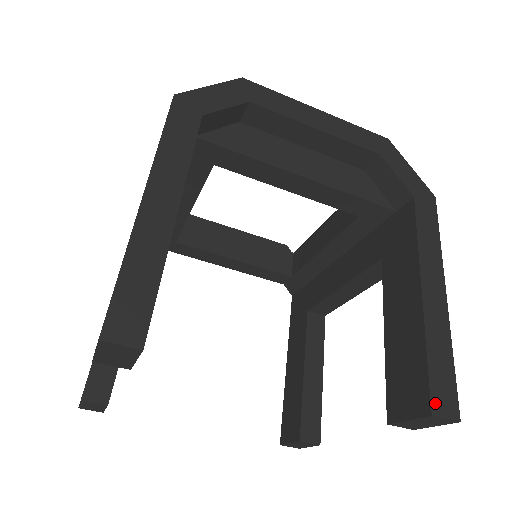
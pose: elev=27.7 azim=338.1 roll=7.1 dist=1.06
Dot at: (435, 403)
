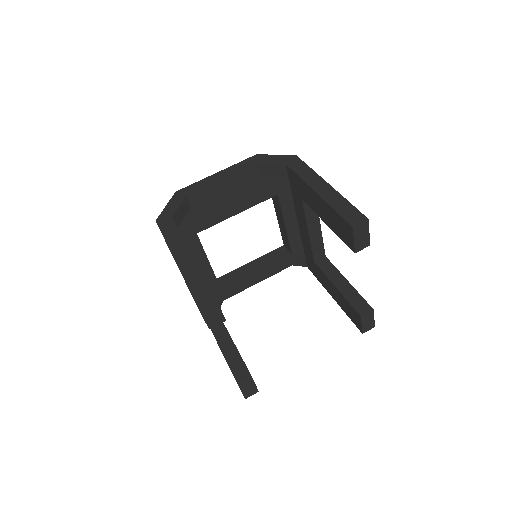
Dot at: (351, 222)
